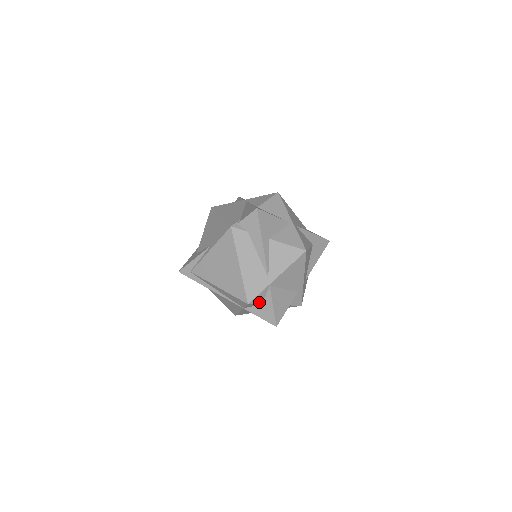
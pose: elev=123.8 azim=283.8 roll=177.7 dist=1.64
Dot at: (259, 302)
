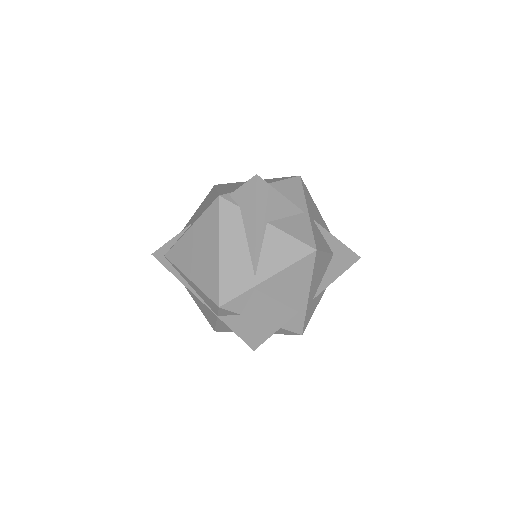
Dot at: (237, 309)
